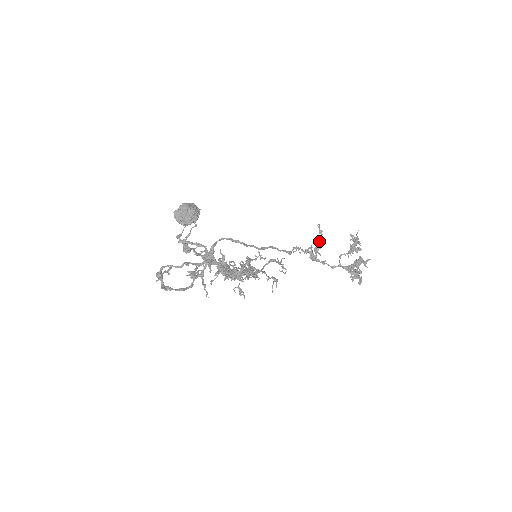
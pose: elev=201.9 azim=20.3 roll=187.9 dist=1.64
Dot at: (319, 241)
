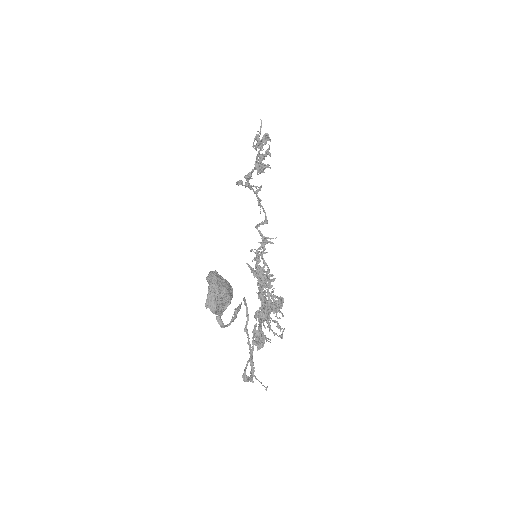
Dot at: occluded
